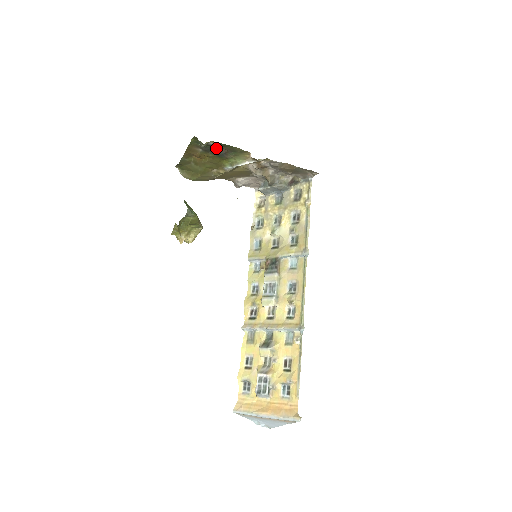
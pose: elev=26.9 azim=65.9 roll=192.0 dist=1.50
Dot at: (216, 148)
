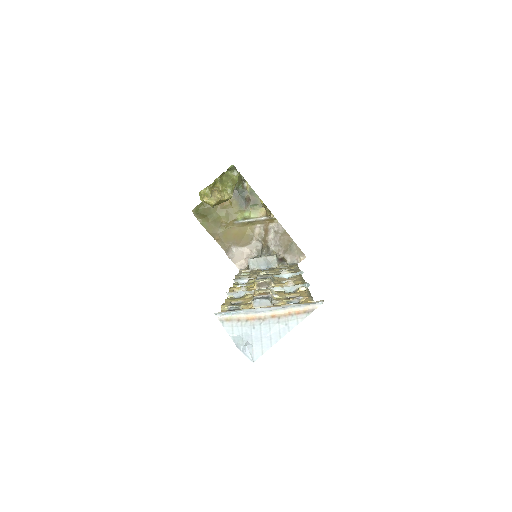
Dot at: (244, 195)
